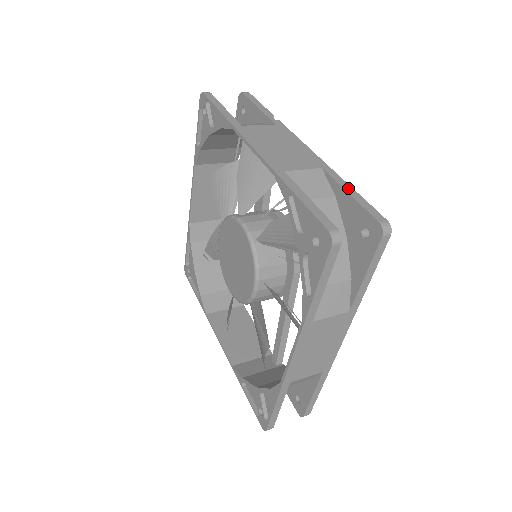
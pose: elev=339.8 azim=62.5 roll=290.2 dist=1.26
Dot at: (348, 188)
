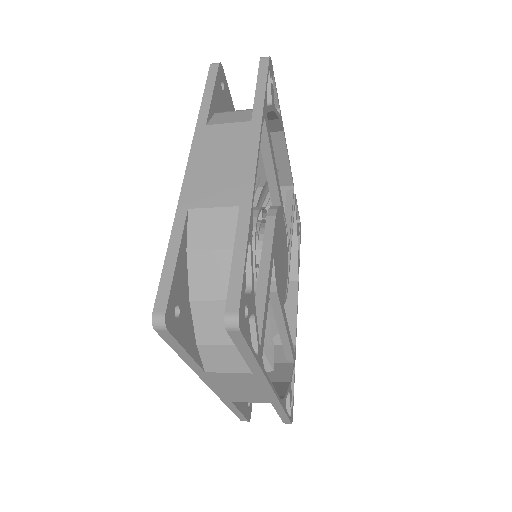
Dot at: (275, 103)
